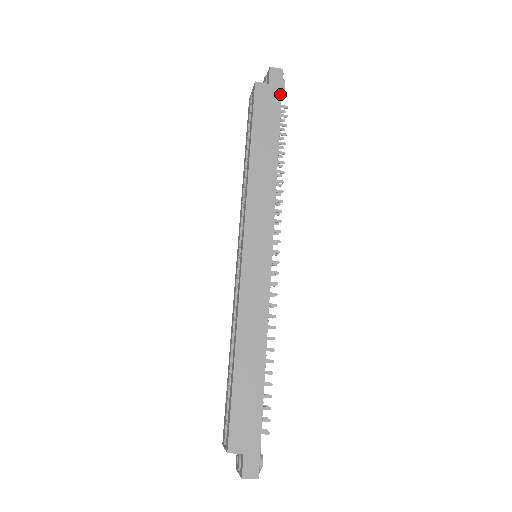
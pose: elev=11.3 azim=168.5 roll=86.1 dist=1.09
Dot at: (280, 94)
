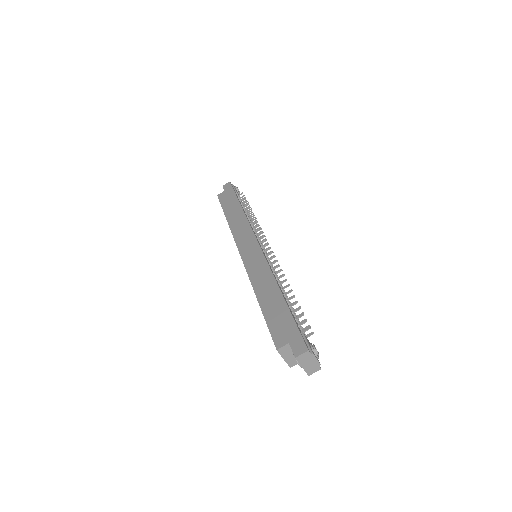
Dot at: (232, 189)
